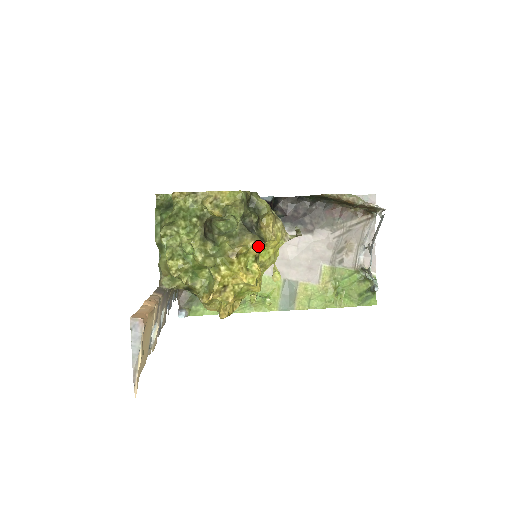
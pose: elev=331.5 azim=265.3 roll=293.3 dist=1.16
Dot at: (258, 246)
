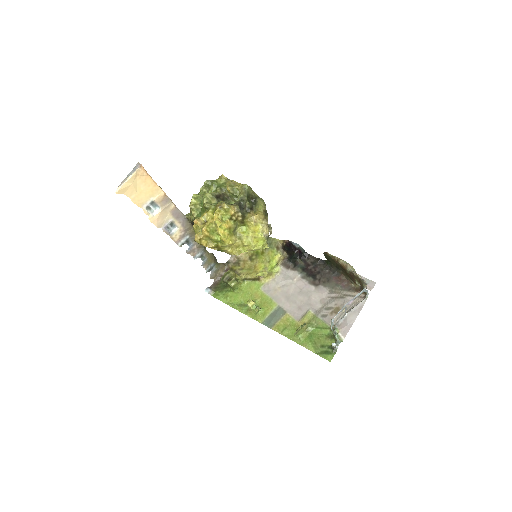
Dot at: (236, 212)
